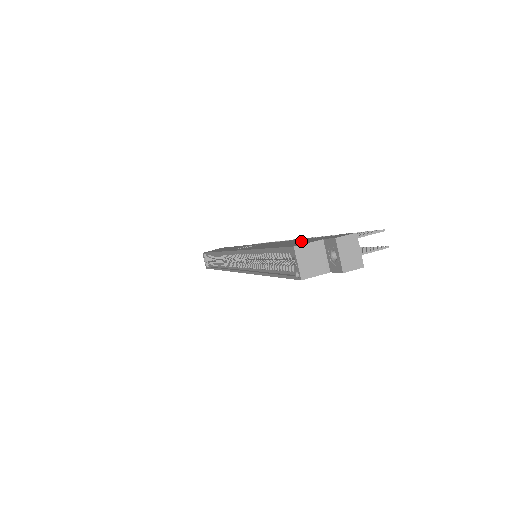
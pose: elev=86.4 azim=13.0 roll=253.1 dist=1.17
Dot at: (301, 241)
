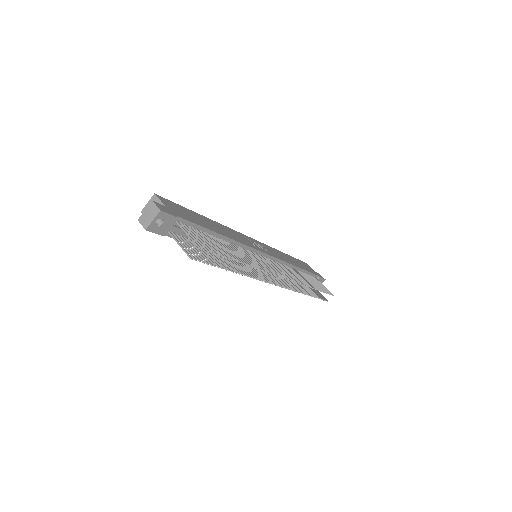
Dot at: (188, 215)
